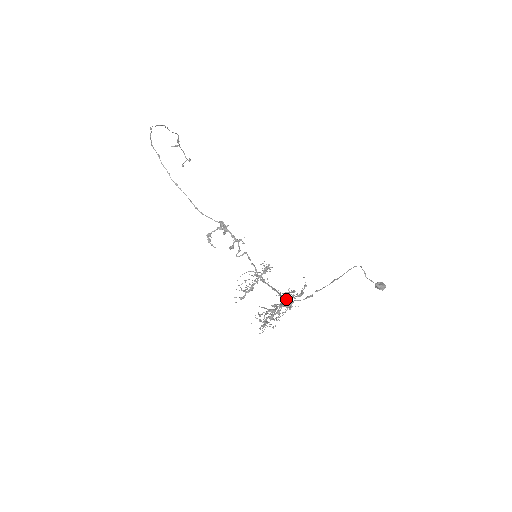
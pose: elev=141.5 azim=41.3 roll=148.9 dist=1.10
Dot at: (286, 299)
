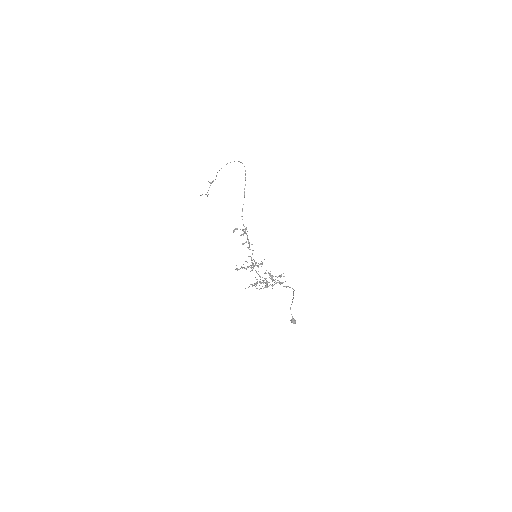
Dot at: occluded
